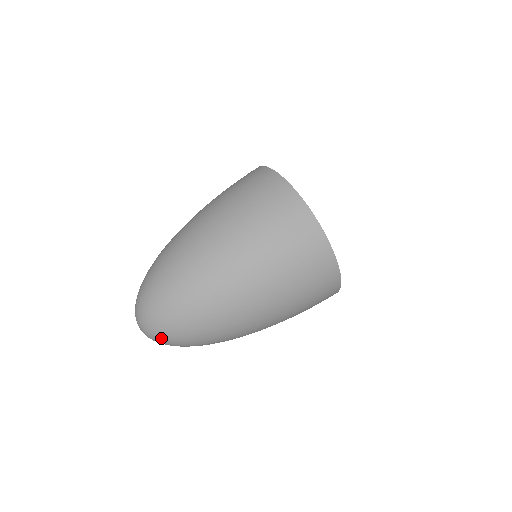
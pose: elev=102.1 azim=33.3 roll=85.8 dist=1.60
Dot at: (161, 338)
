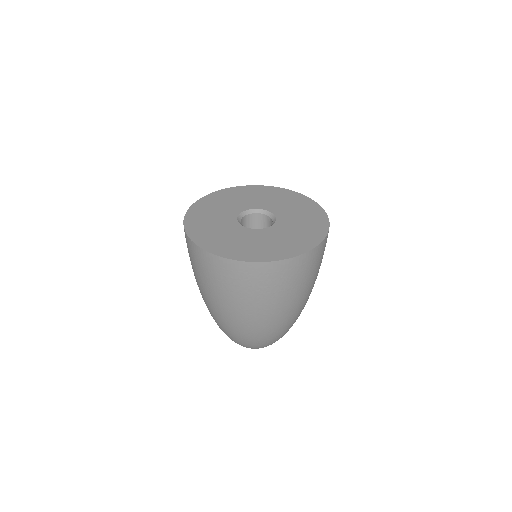
Dot at: occluded
